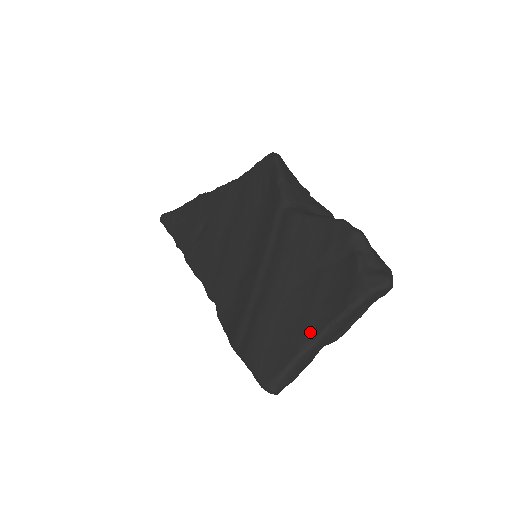
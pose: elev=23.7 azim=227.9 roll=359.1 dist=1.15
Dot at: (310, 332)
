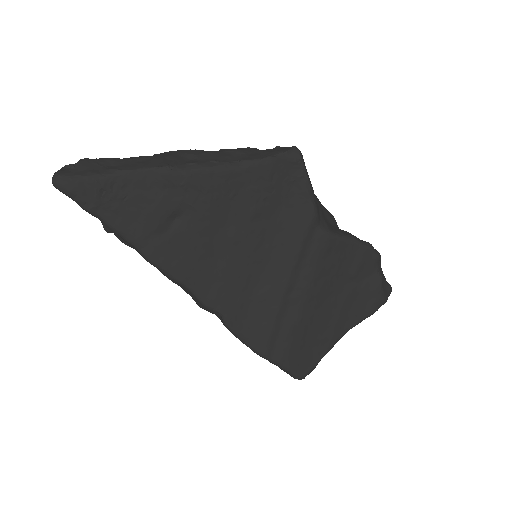
Dot at: (338, 334)
